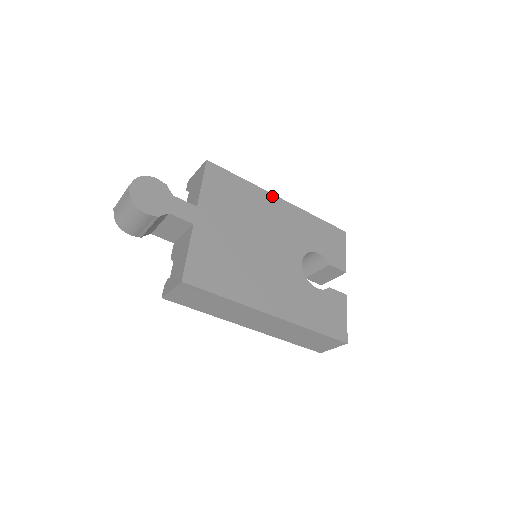
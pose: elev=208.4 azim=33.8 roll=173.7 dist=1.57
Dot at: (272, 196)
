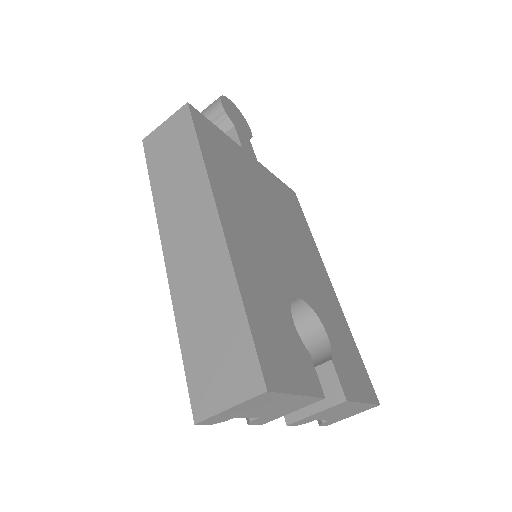
Dot at: (324, 269)
